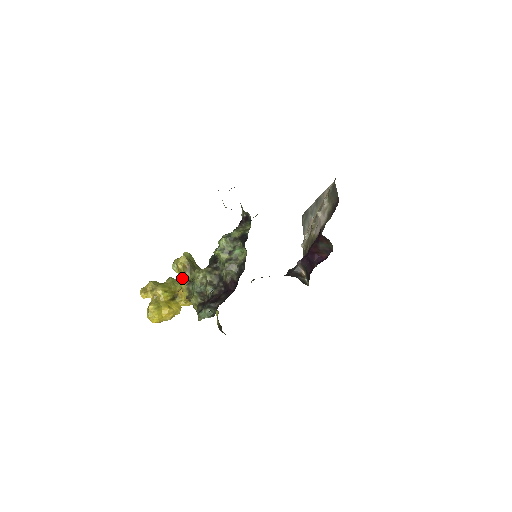
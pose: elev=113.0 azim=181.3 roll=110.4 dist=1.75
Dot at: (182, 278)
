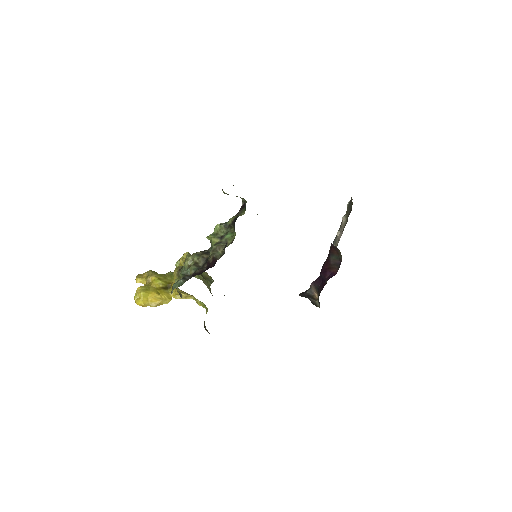
Dot at: occluded
